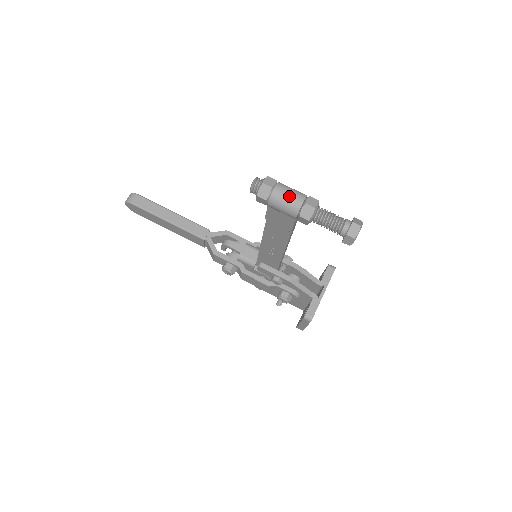
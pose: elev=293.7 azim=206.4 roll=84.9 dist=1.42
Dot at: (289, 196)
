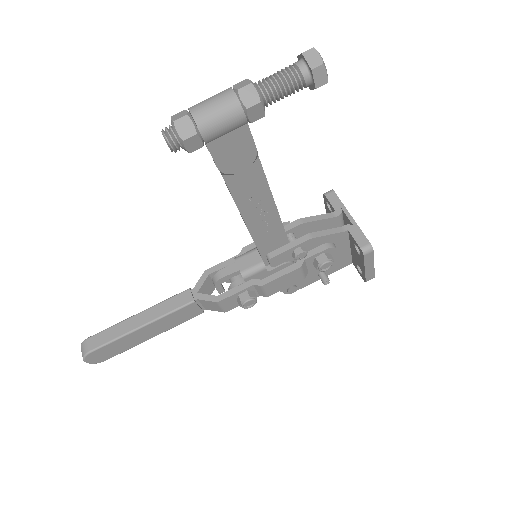
Dot at: (213, 102)
